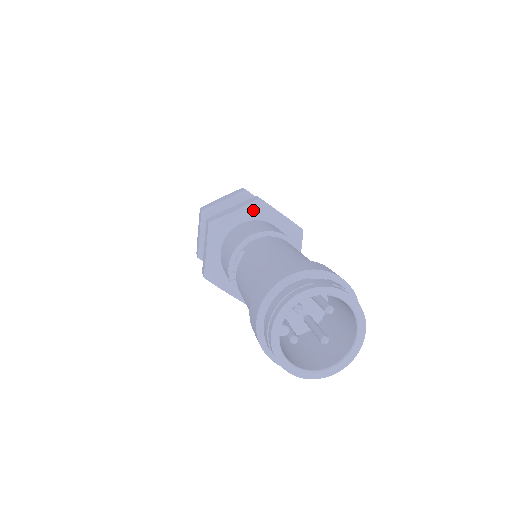
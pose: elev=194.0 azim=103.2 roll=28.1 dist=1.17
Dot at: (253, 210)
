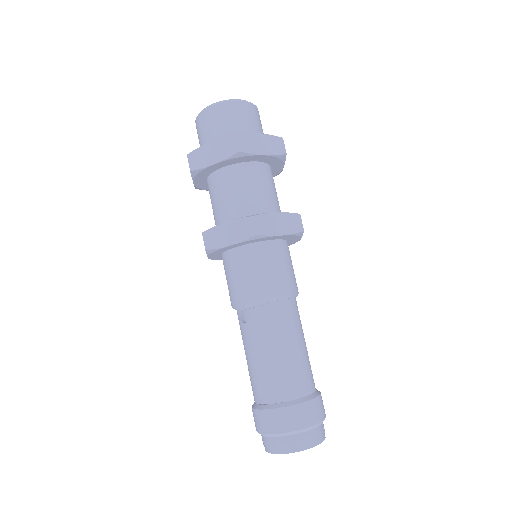
Dot at: (291, 236)
